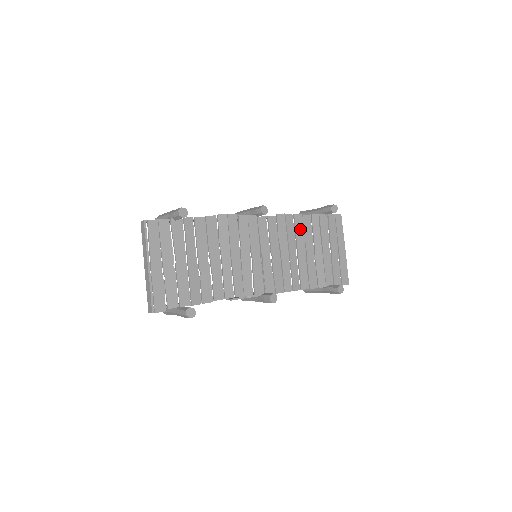
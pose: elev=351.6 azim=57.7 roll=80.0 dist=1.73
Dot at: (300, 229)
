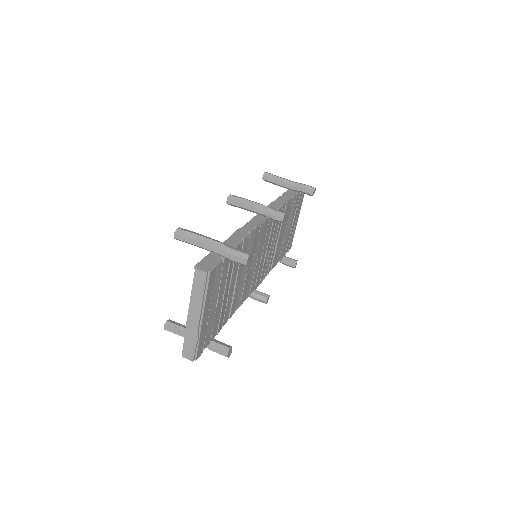
Dot at: (285, 215)
